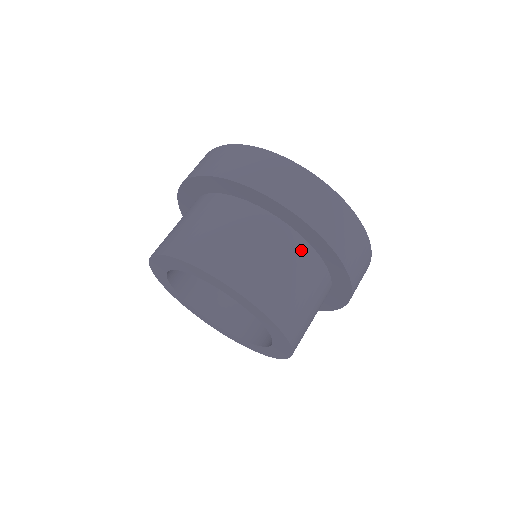
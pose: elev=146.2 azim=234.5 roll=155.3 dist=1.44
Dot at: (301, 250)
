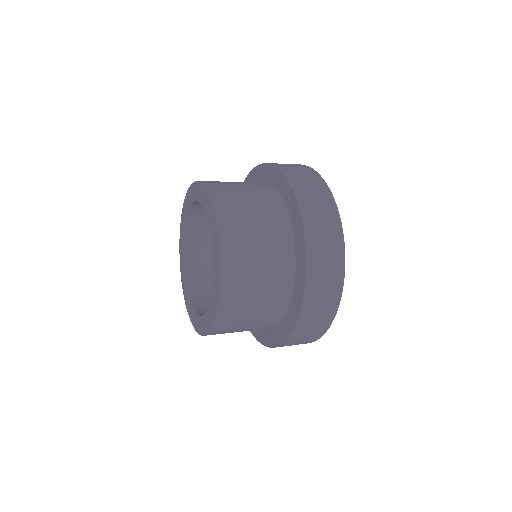
Dot at: (265, 187)
